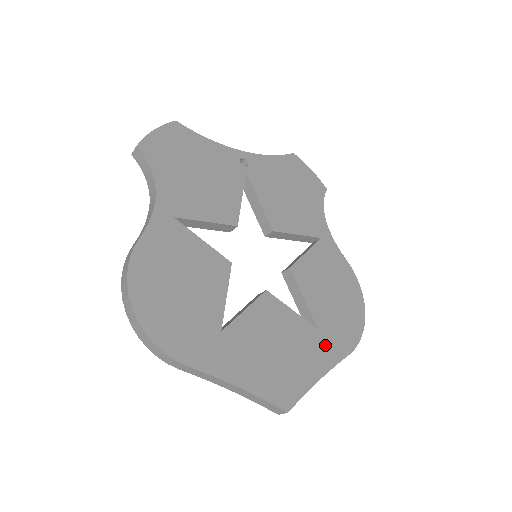
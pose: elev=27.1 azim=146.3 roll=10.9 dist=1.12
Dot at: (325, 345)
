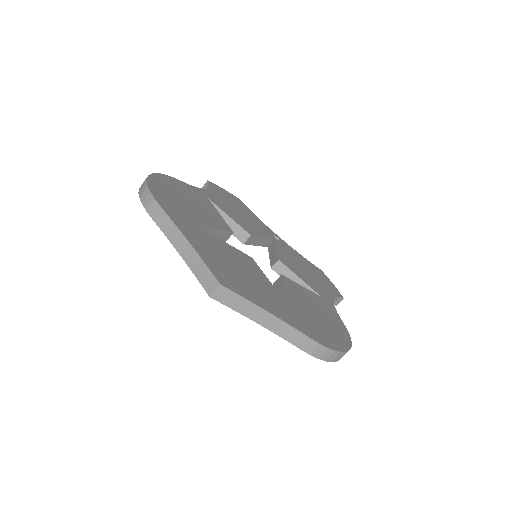
Dot at: (289, 313)
